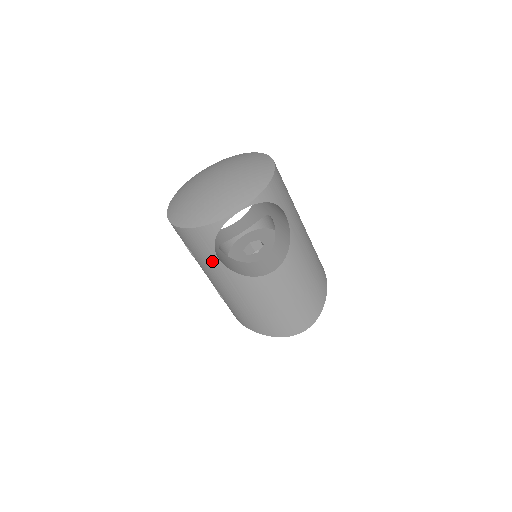
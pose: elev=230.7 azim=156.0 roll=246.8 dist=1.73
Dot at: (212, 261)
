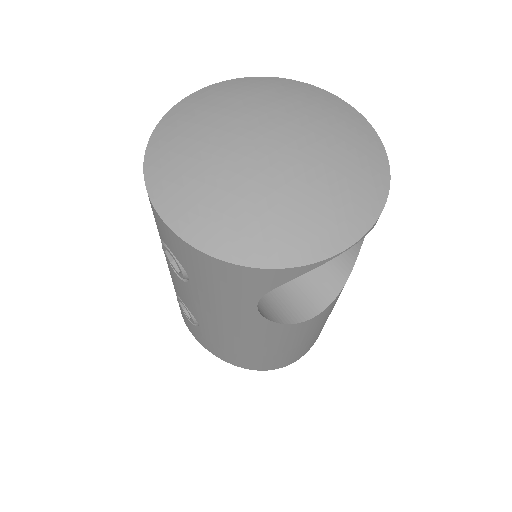
Dot at: (239, 305)
